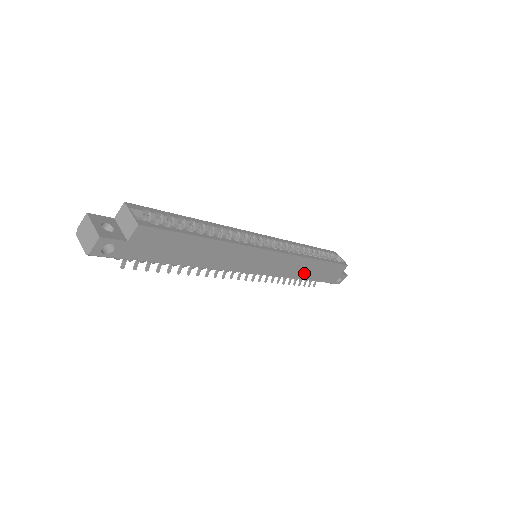
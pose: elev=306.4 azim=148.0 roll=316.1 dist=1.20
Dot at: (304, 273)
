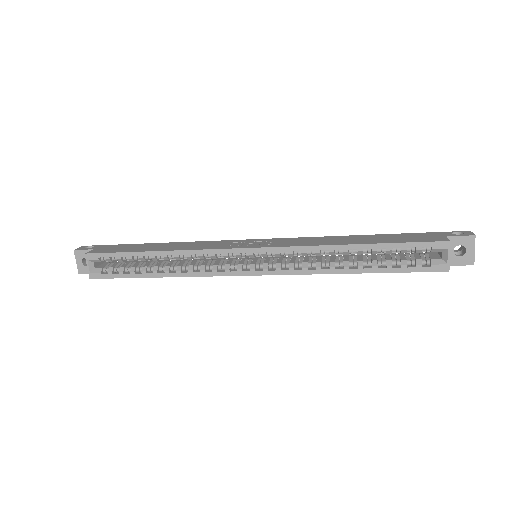
Dot at: occluded
